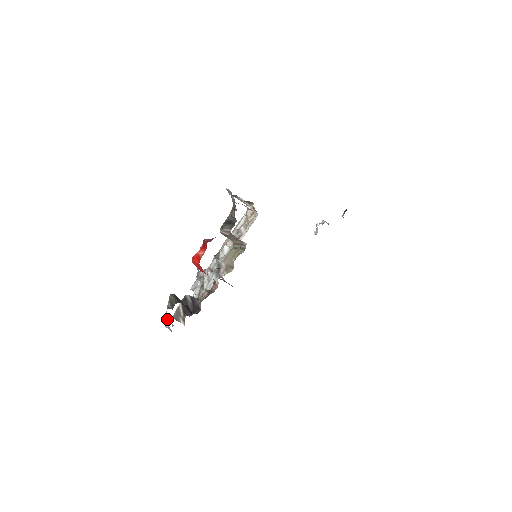
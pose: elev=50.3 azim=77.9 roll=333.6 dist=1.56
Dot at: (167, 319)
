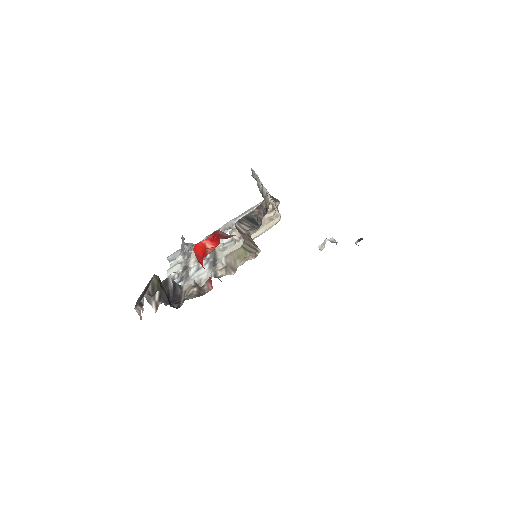
Dot at: (142, 305)
